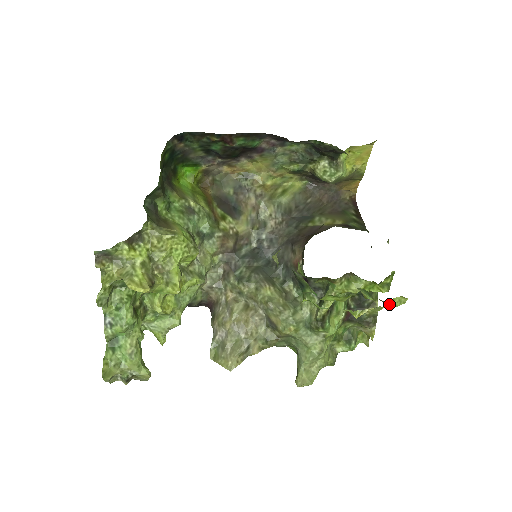
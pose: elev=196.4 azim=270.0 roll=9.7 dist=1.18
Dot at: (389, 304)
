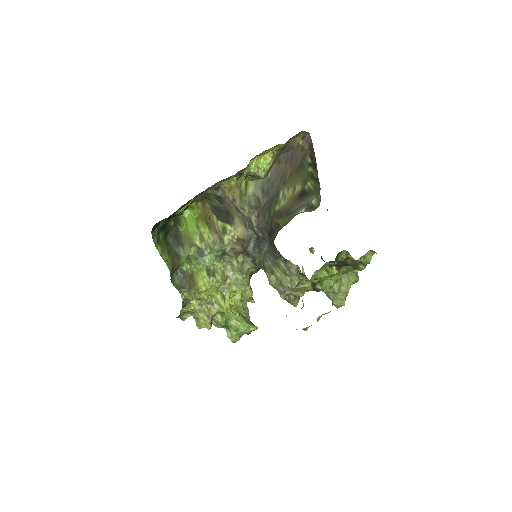
Dot at: occluded
